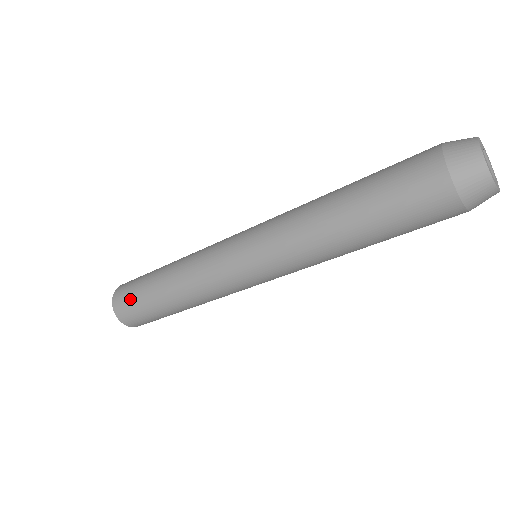
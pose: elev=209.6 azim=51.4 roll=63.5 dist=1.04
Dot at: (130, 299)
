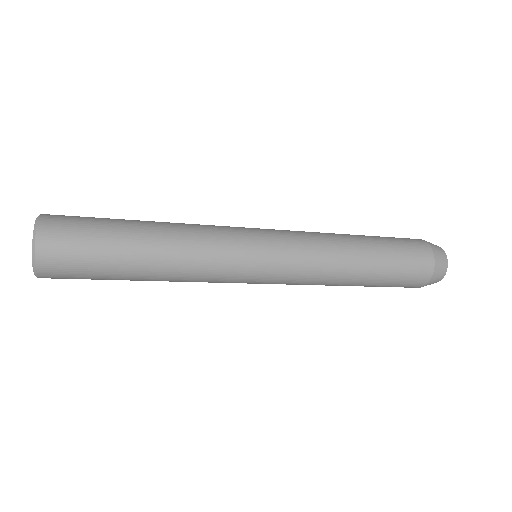
Dot at: (80, 241)
